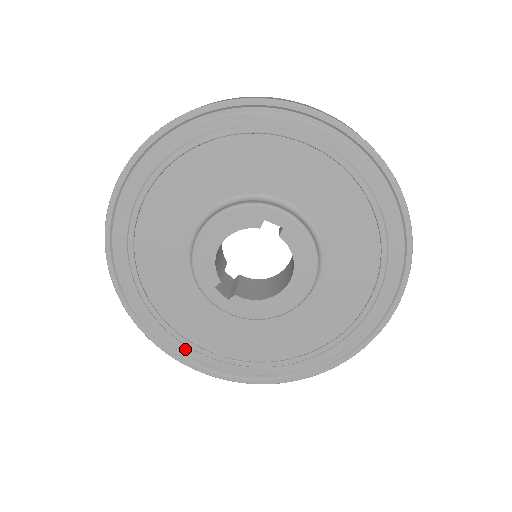
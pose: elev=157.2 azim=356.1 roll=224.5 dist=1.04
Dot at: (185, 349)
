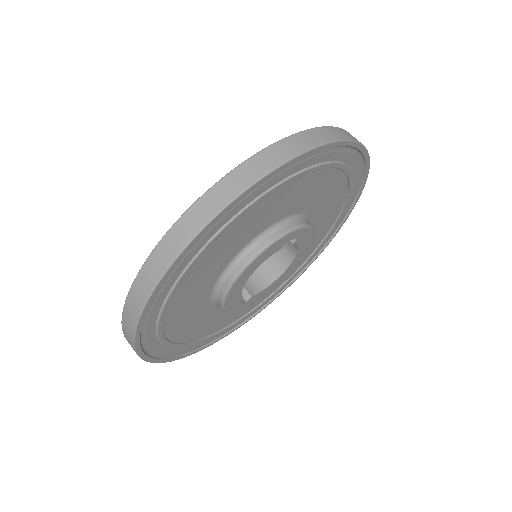
Dot at: (198, 345)
